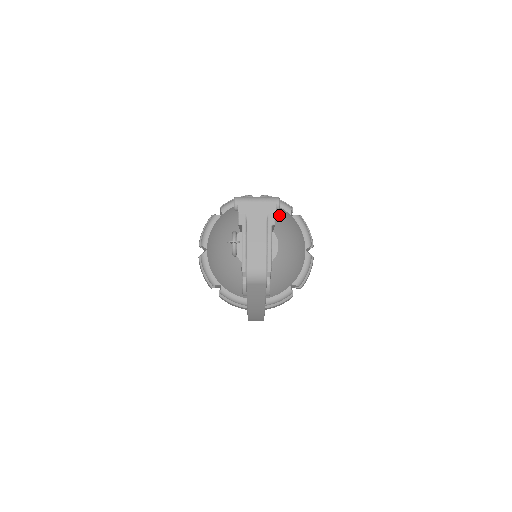
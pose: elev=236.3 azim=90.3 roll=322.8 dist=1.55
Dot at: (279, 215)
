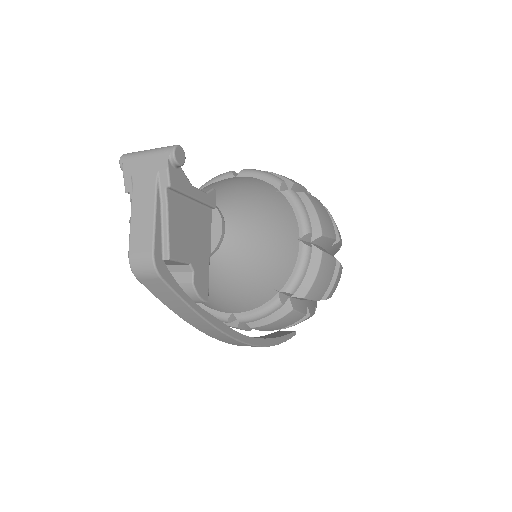
Dot at: (248, 189)
